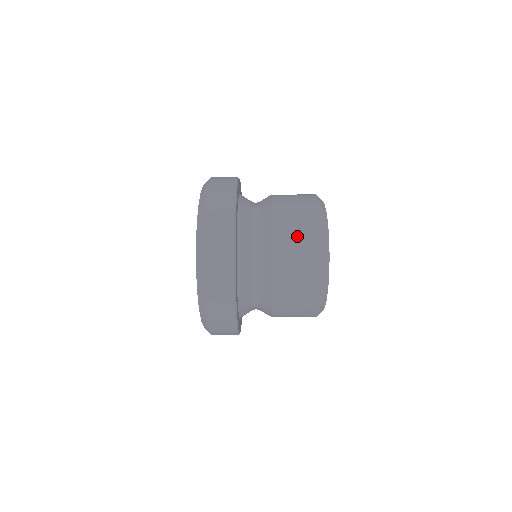
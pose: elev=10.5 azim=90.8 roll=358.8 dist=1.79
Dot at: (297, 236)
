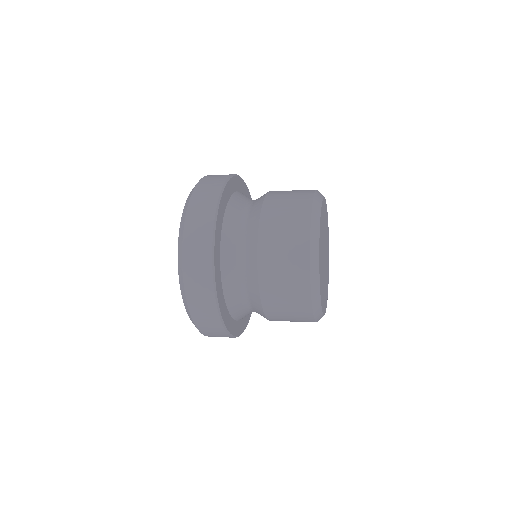
Dot at: (285, 213)
